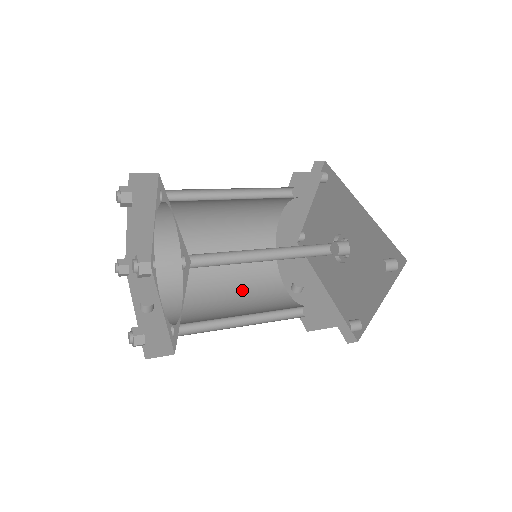
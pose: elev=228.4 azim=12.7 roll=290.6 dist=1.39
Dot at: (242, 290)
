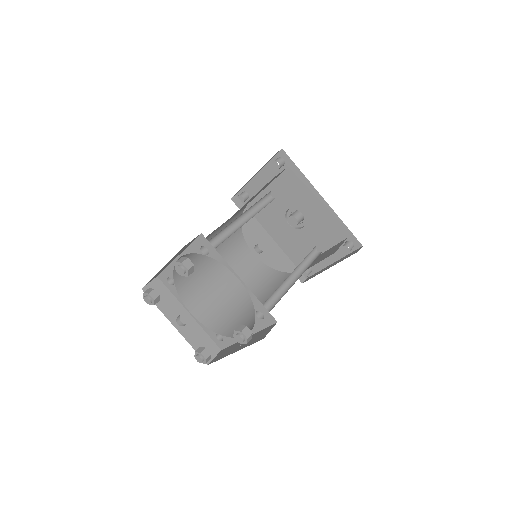
Dot at: occluded
